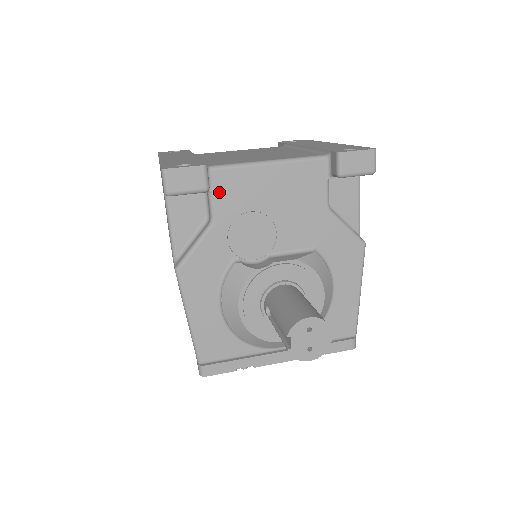
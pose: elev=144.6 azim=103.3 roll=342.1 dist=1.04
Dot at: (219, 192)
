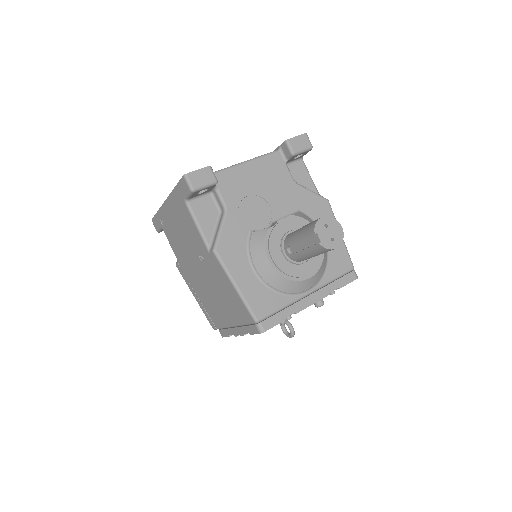
Dot at: (223, 188)
